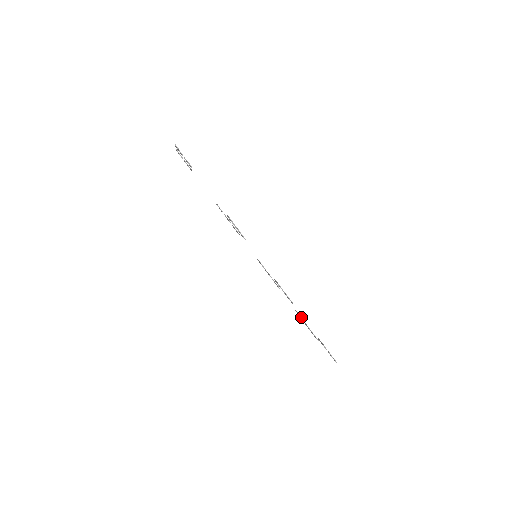
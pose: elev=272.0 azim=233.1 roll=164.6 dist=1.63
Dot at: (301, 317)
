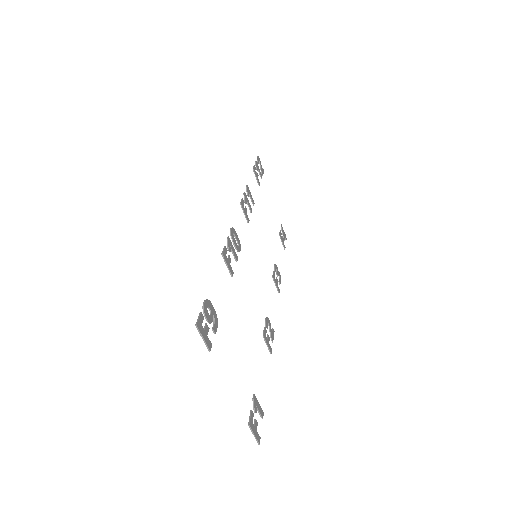
Dot at: occluded
